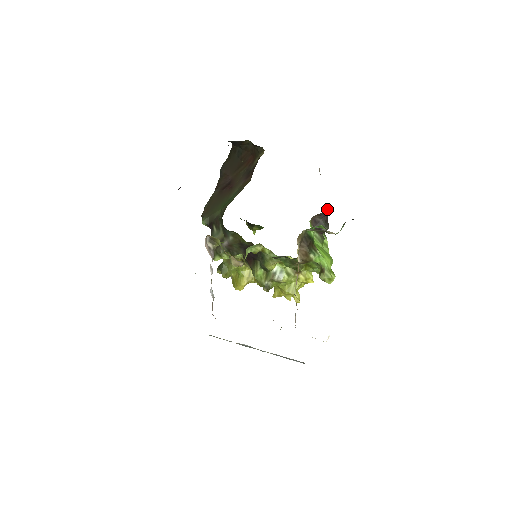
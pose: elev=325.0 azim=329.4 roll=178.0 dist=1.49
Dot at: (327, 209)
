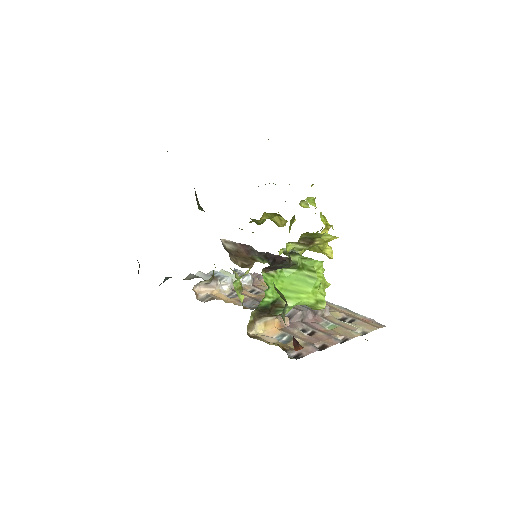
Dot at: (270, 264)
